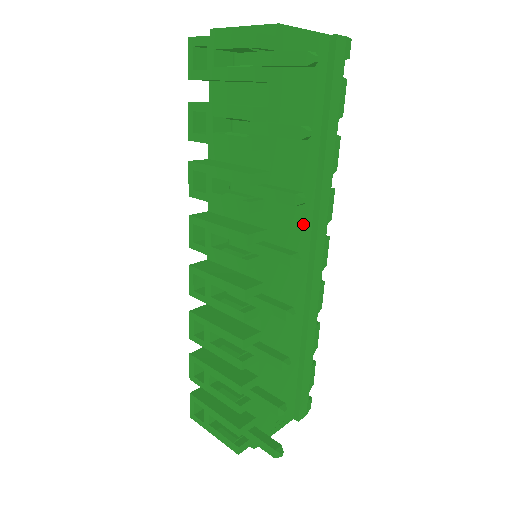
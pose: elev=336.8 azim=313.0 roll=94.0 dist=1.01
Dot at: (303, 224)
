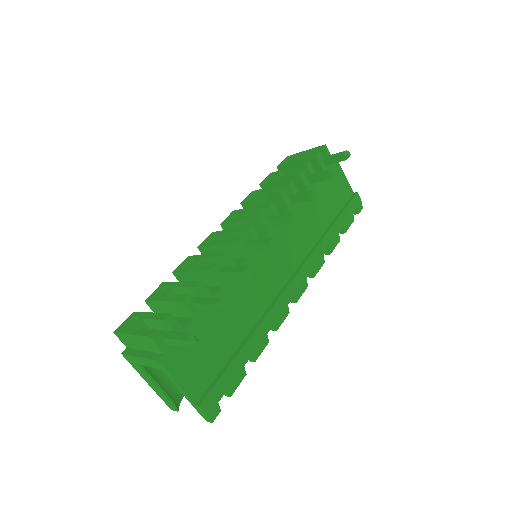
Dot at: (298, 251)
